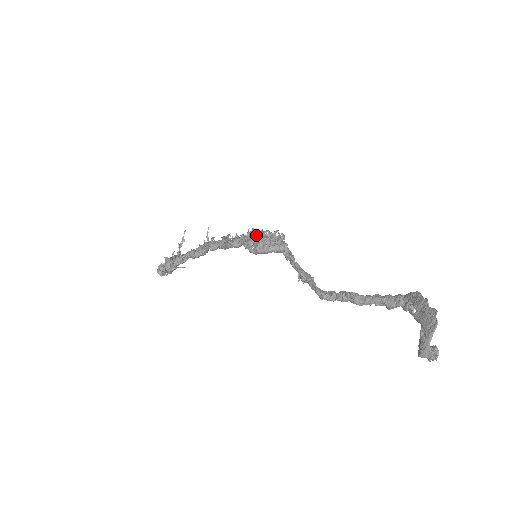
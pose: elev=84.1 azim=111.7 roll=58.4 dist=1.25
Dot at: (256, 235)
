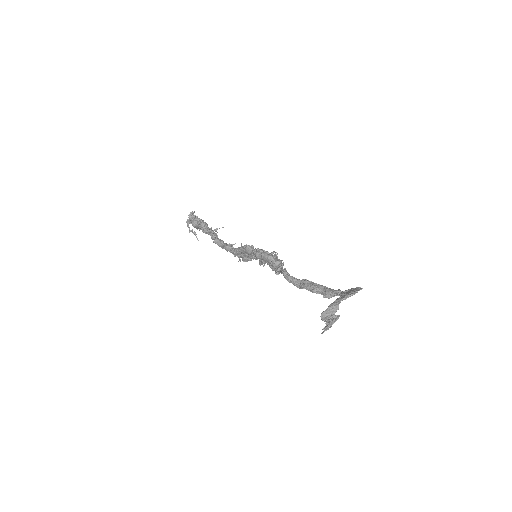
Dot at: occluded
